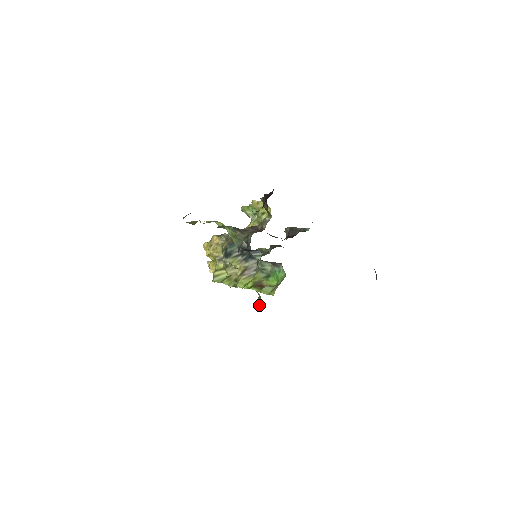
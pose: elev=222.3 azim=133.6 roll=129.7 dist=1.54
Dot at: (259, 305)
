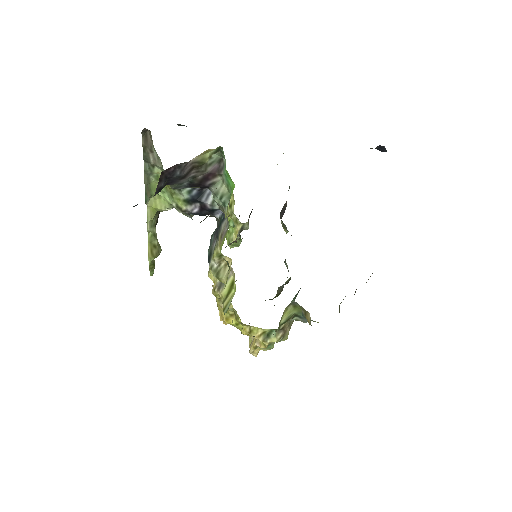
Dot at: (309, 322)
